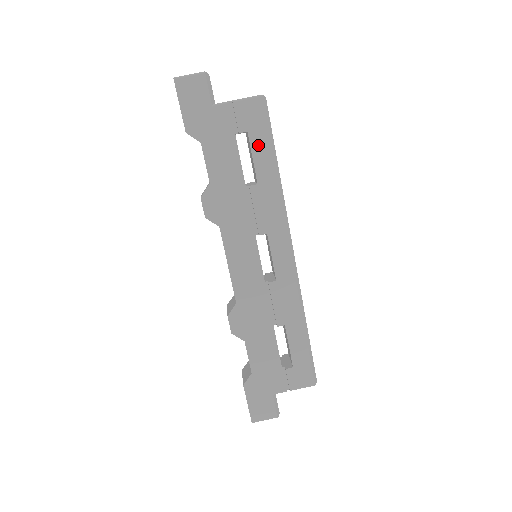
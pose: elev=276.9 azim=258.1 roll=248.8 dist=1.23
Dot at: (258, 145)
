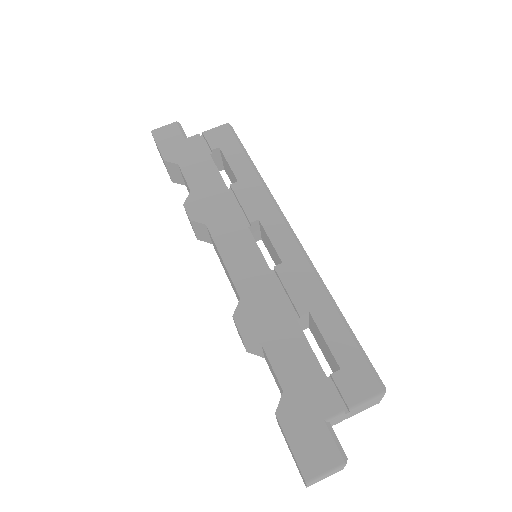
Dot at: (231, 154)
